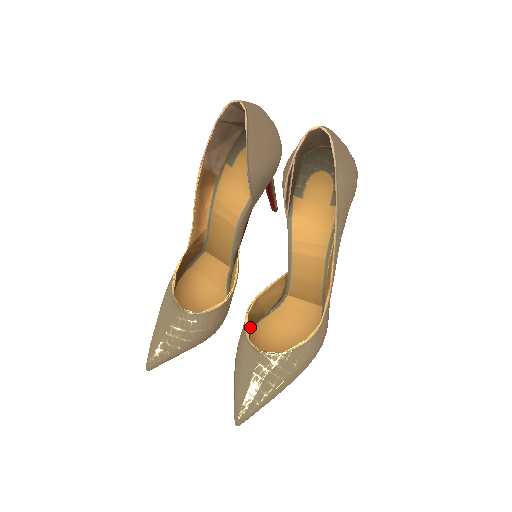
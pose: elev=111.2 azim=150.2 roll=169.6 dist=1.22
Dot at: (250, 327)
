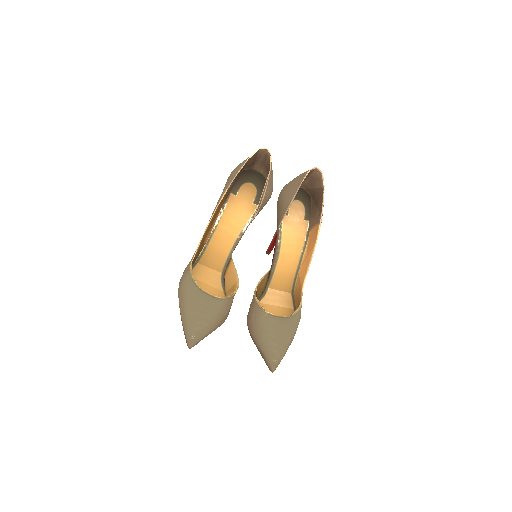
Dot at: occluded
